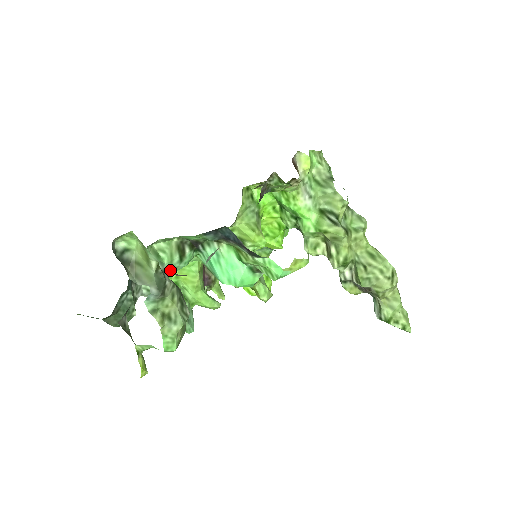
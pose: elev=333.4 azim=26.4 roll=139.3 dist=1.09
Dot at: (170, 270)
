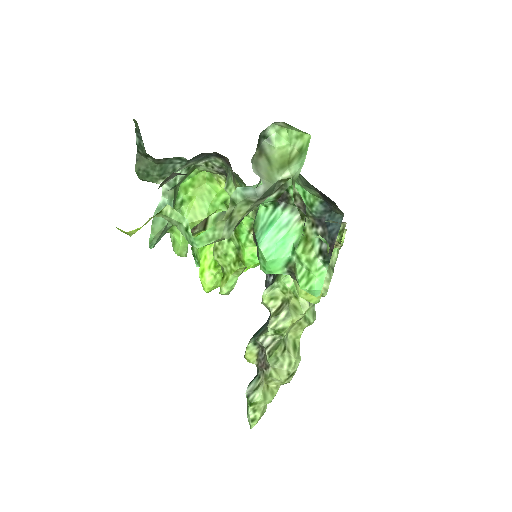
Dot at: occluded
